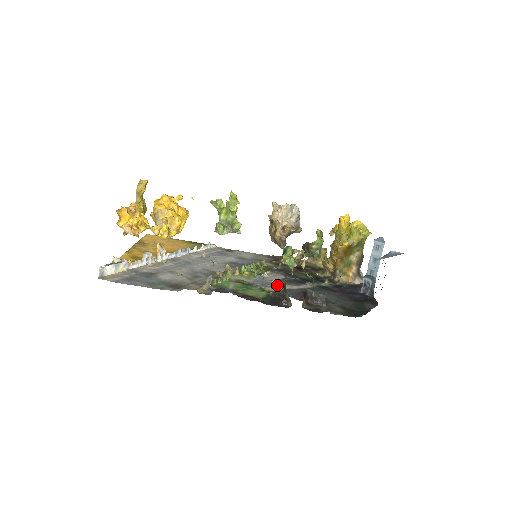
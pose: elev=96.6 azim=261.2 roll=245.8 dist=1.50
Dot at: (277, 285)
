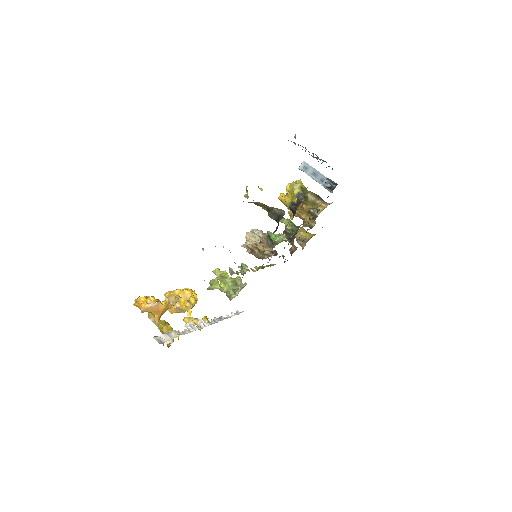
Dot at: occluded
